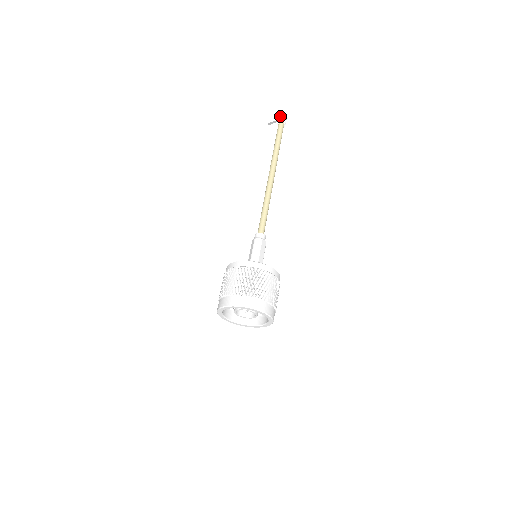
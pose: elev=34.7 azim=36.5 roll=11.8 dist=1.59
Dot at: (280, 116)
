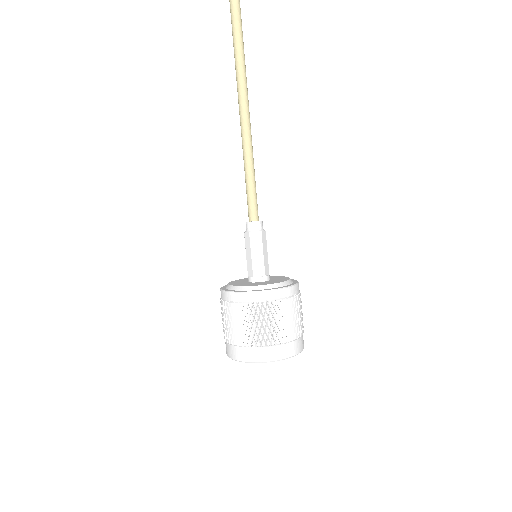
Dot at: out of frame
